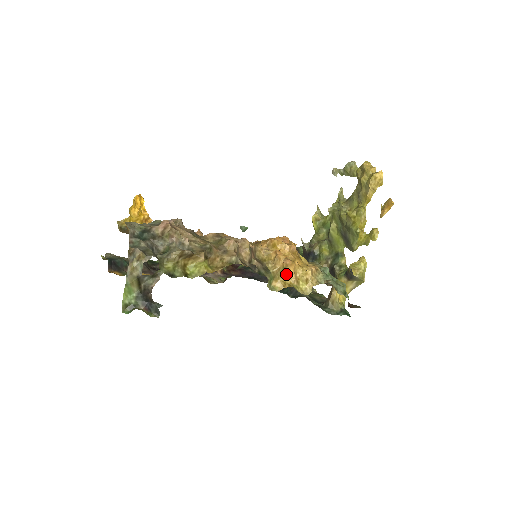
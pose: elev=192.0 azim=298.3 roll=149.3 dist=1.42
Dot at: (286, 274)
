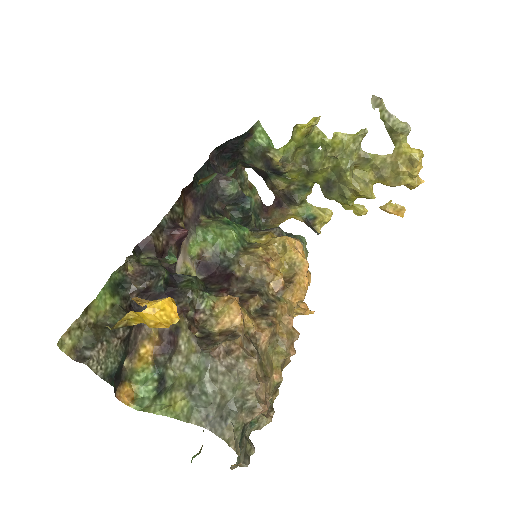
Dot at: occluded
